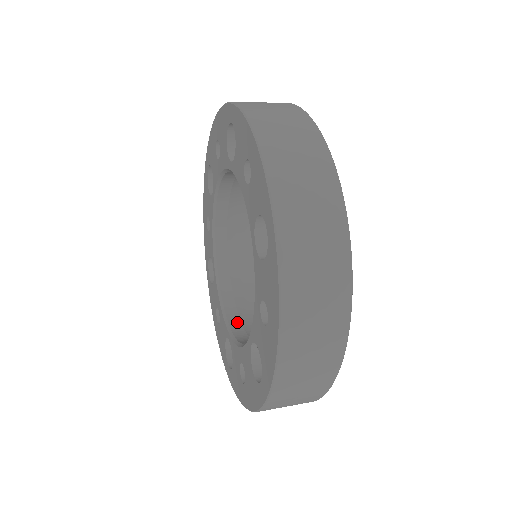
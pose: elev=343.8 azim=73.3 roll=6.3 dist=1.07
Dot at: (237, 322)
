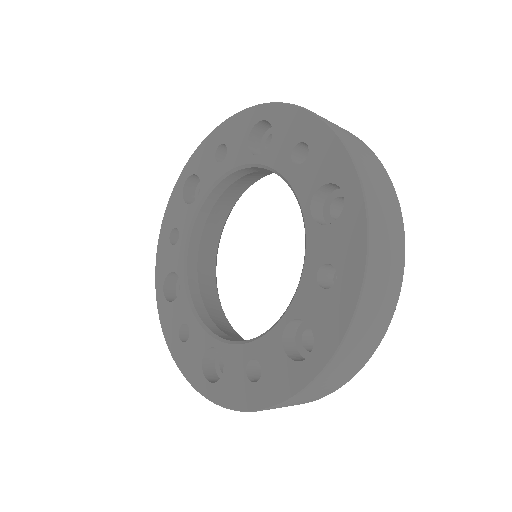
Dot at: (220, 331)
